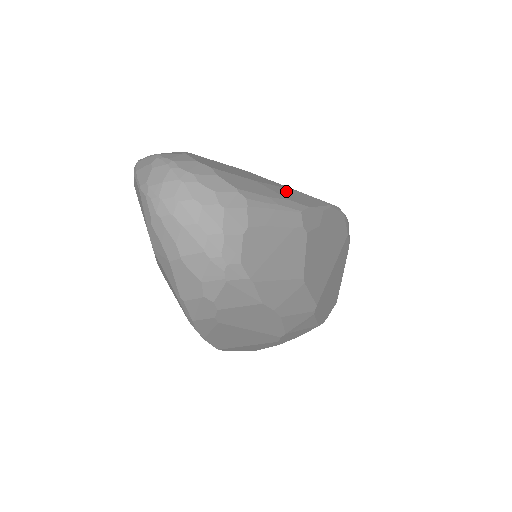
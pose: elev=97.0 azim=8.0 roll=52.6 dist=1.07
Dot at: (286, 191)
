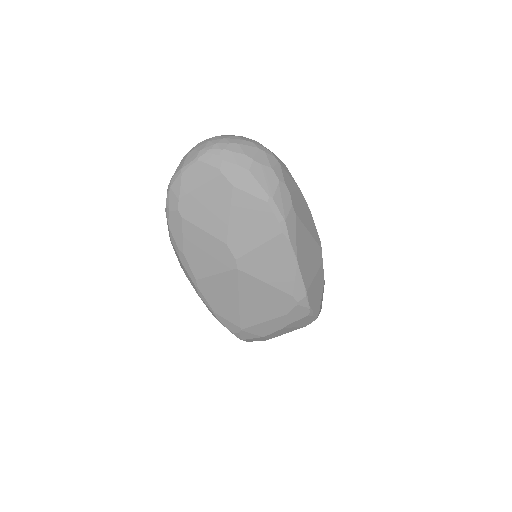
Dot at: occluded
